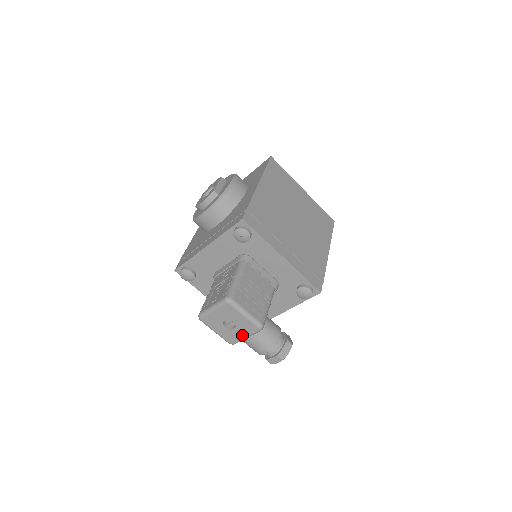
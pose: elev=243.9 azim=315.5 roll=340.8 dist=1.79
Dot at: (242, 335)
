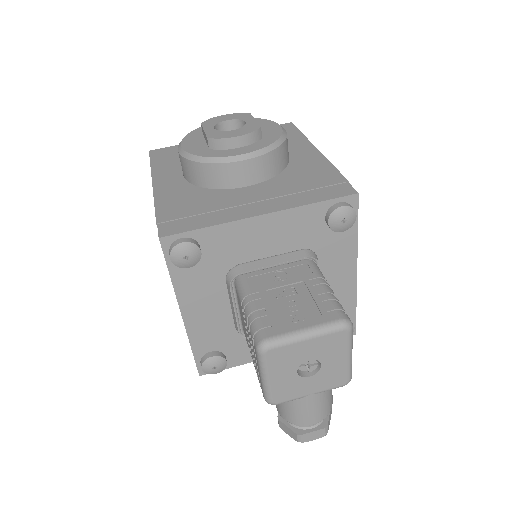
Dot at: (310, 390)
